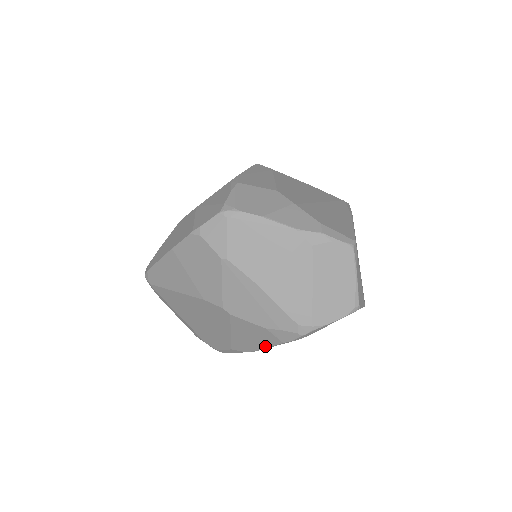
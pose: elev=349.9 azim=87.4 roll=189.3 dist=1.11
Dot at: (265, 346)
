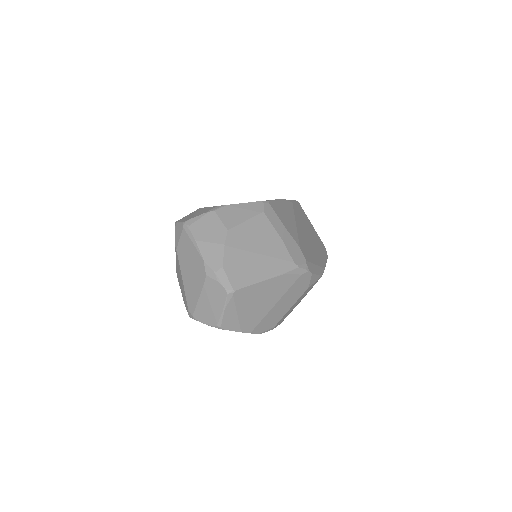
Dot at: occluded
